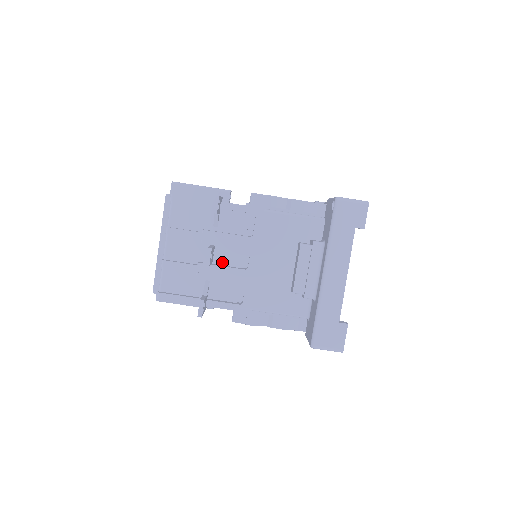
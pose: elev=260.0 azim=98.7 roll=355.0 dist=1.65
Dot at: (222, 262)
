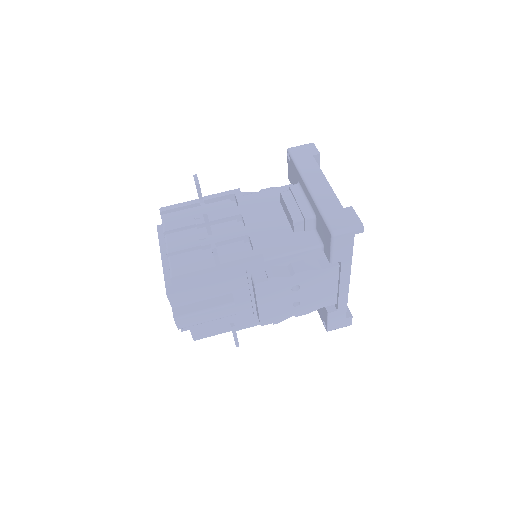
Dot at: occluded
